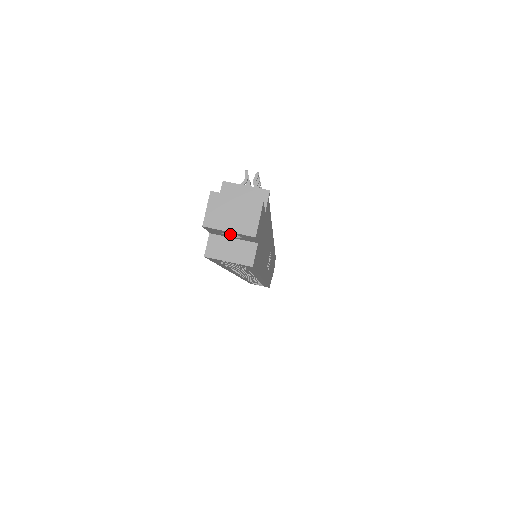
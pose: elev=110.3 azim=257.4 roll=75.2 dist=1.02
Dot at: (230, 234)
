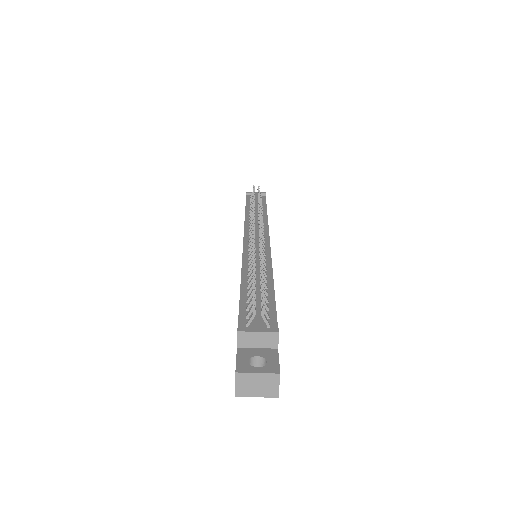
Dot at: occluded
